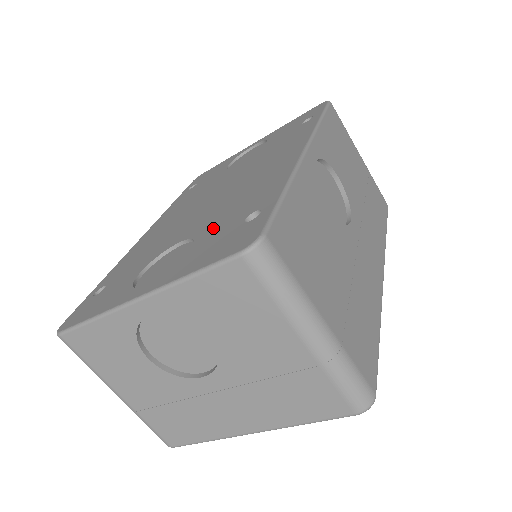
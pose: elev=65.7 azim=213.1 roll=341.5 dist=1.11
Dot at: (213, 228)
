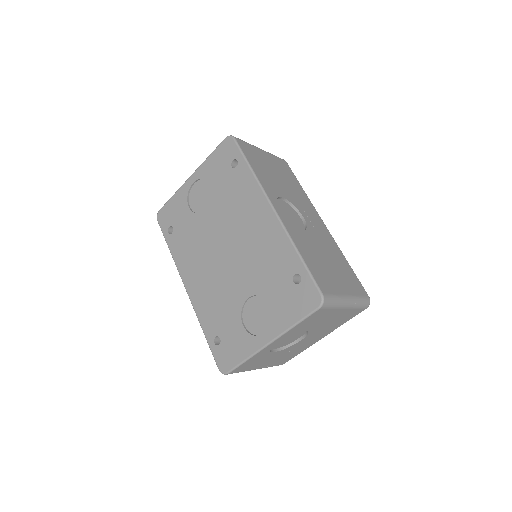
Dot at: (270, 287)
